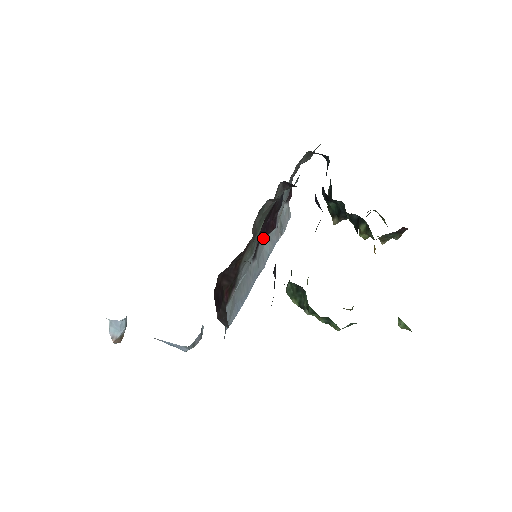
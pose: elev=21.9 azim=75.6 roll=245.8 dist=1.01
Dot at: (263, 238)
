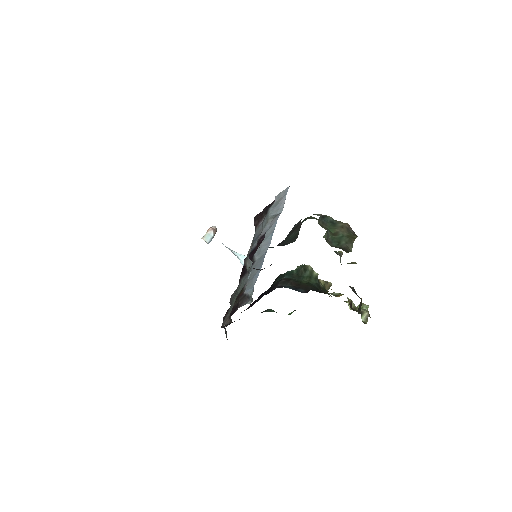
Dot at: occluded
